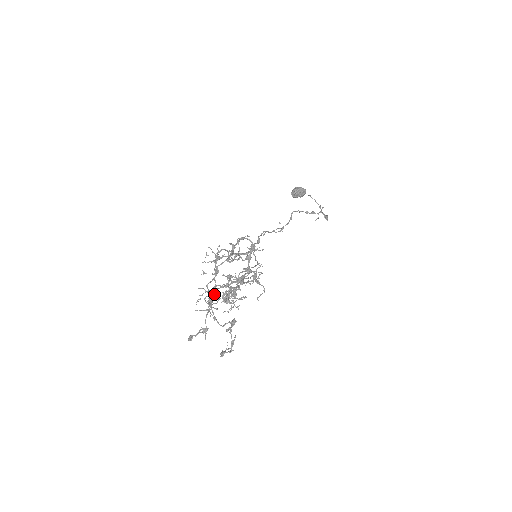
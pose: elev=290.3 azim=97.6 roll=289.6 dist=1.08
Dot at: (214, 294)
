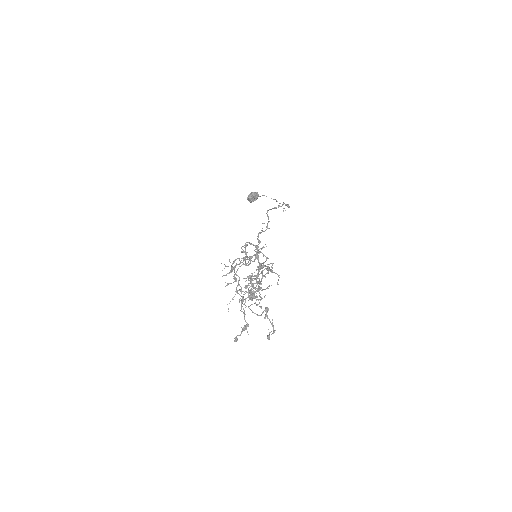
Dot at: (243, 296)
